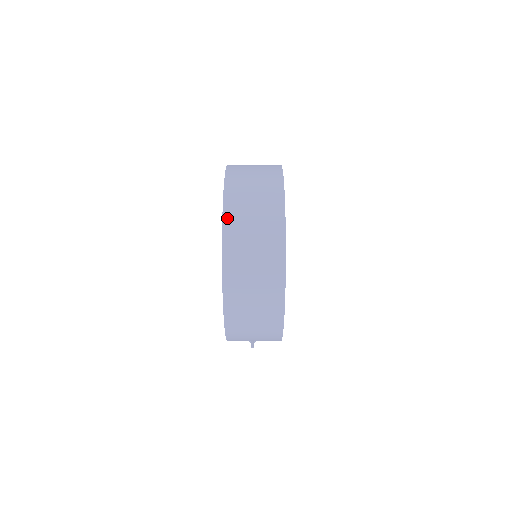
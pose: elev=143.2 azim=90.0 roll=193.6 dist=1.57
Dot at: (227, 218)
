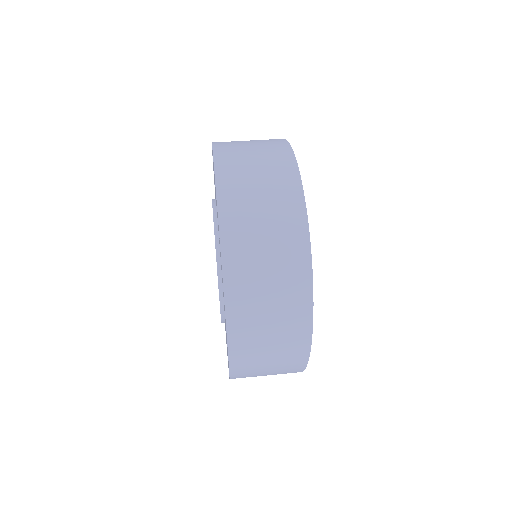
Dot at: (235, 358)
